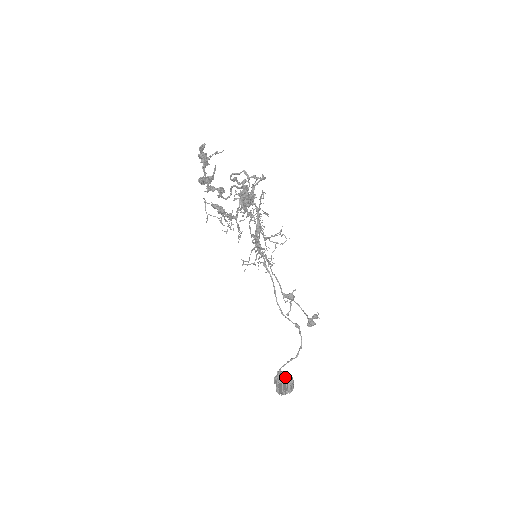
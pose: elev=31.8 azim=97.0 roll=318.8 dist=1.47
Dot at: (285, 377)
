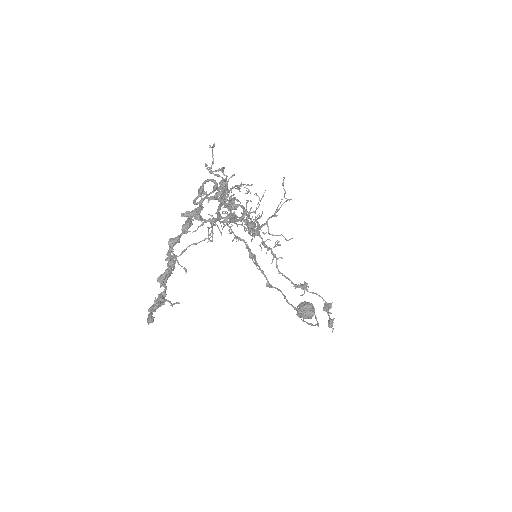
Dot at: (306, 315)
